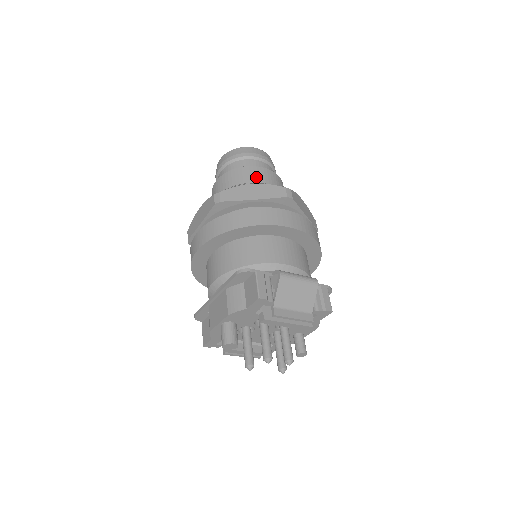
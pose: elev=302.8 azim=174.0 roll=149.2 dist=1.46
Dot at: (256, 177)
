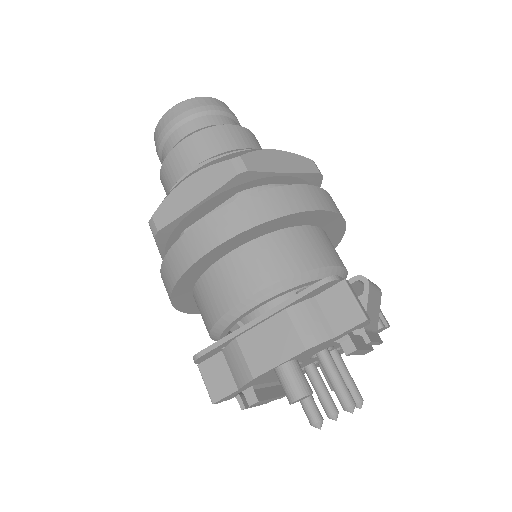
Dot at: (250, 142)
